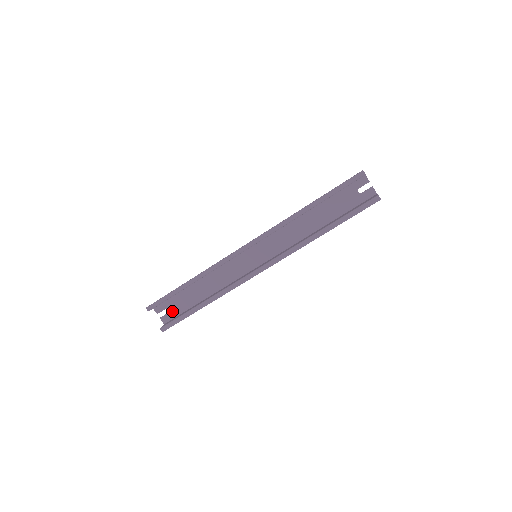
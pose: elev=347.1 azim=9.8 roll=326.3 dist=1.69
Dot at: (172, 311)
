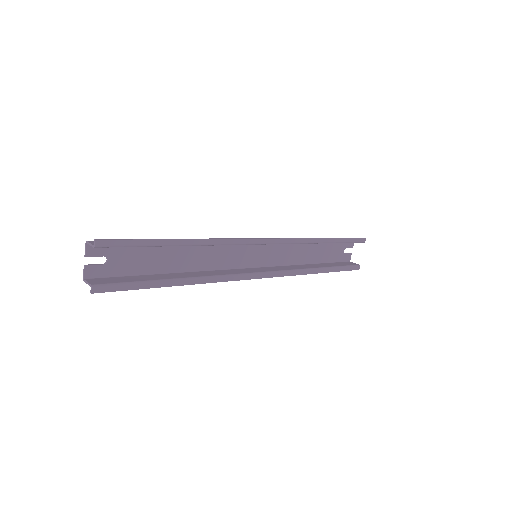
Dot at: (113, 265)
